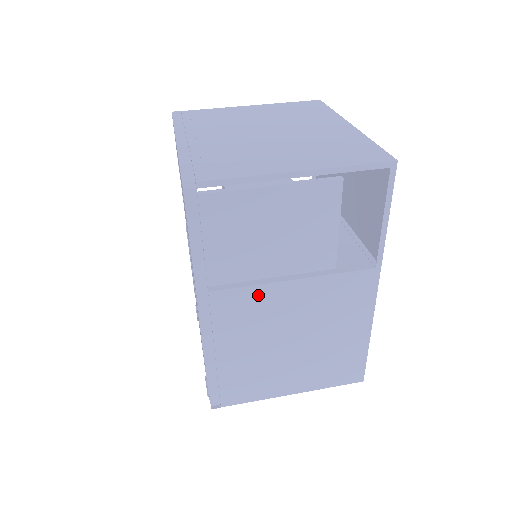
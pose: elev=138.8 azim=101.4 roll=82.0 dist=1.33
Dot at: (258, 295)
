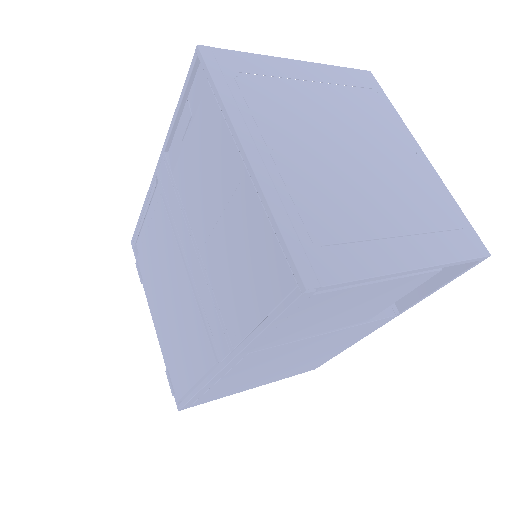
Dot at: (290, 346)
